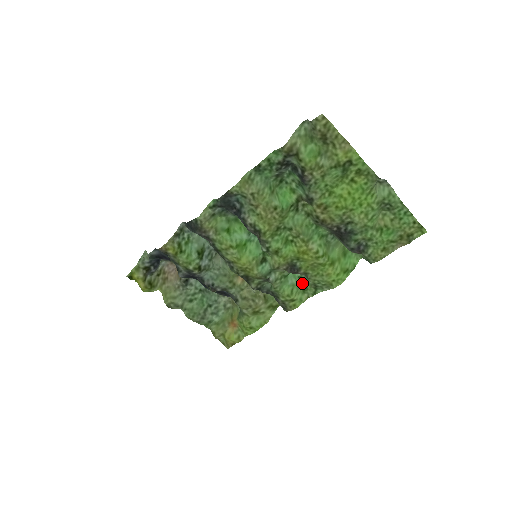
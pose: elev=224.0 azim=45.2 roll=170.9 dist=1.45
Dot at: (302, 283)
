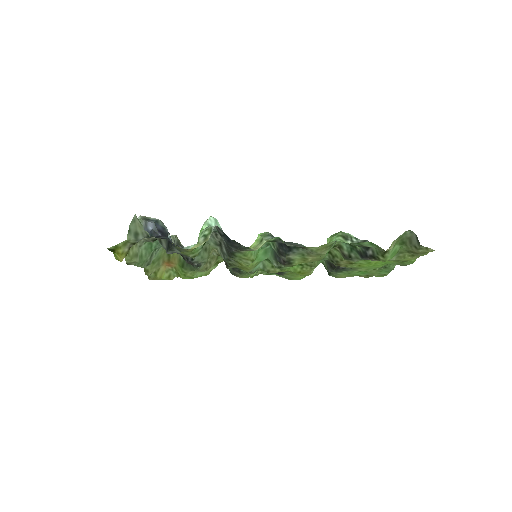
Dot at: occluded
